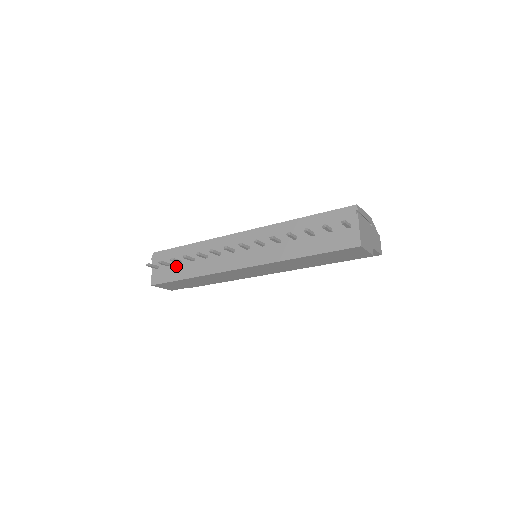
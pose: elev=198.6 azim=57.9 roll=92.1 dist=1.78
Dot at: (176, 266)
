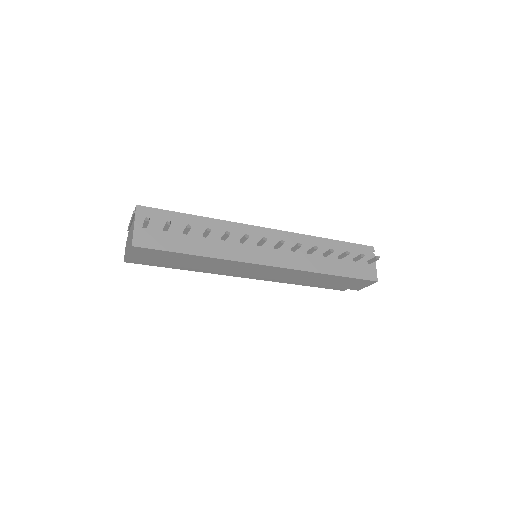
Dot at: (177, 235)
